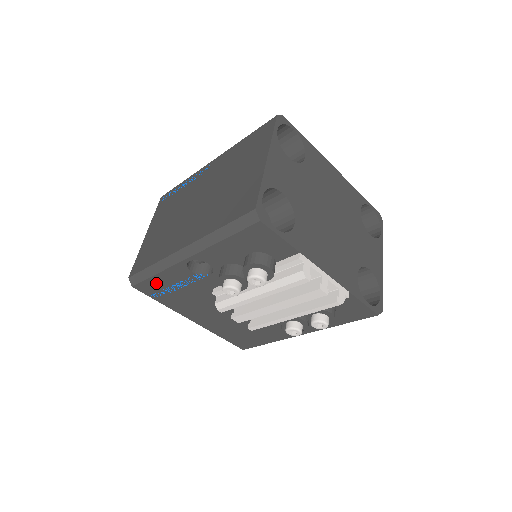
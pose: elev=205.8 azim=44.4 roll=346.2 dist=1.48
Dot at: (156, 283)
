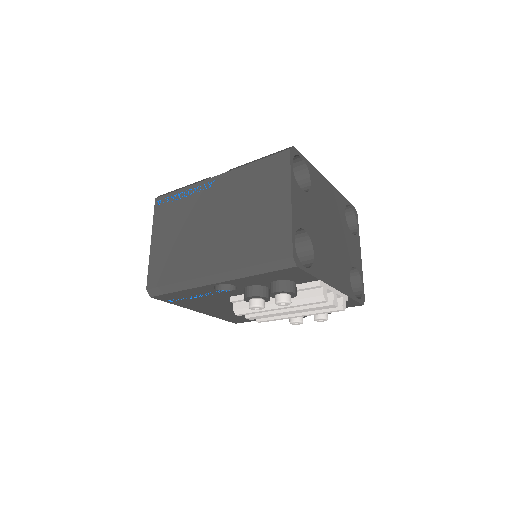
Dot at: (176, 295)
